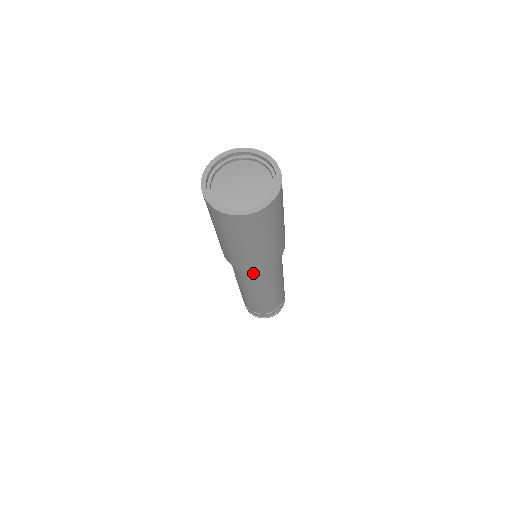
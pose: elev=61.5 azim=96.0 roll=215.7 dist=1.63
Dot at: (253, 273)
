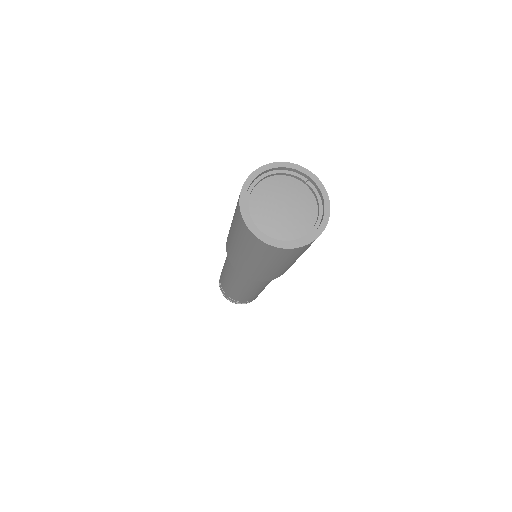
Dot at: occluded
